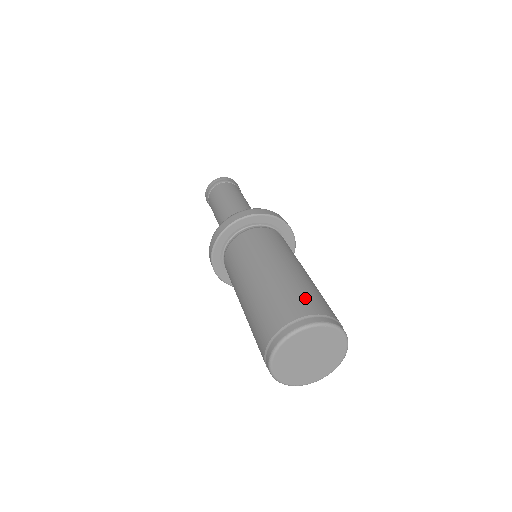
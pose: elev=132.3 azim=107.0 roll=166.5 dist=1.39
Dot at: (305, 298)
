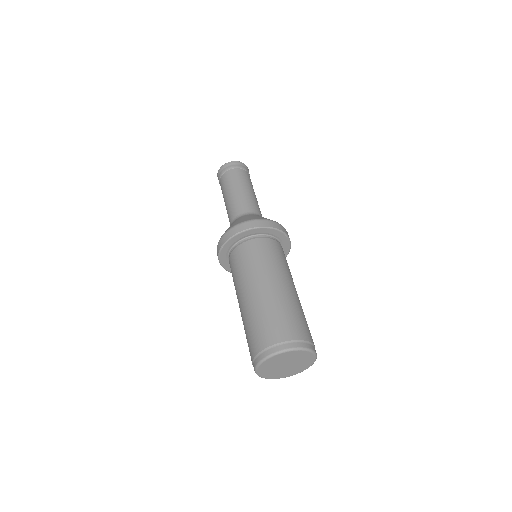
Dot at: (288, 323)
